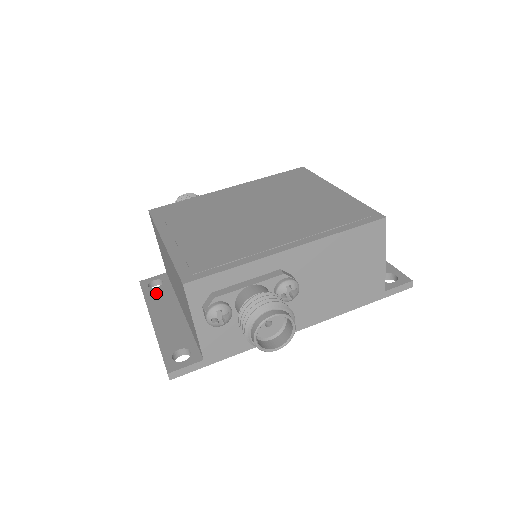
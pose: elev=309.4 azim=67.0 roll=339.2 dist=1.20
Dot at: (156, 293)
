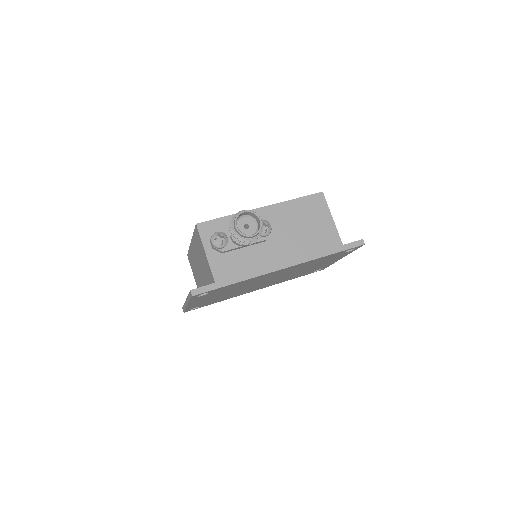
Dot at: occluded
